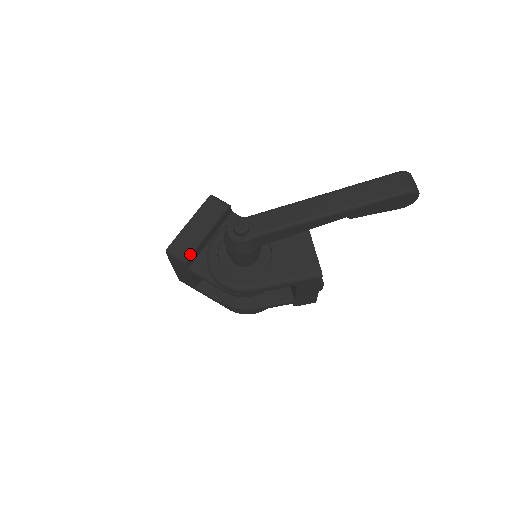
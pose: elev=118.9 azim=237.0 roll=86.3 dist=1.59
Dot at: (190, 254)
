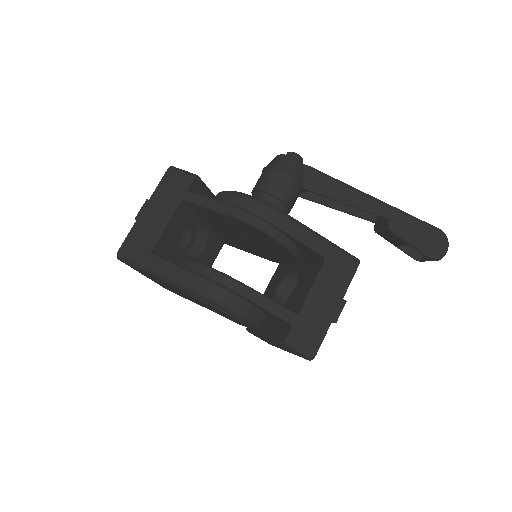
Dot at: occluded
